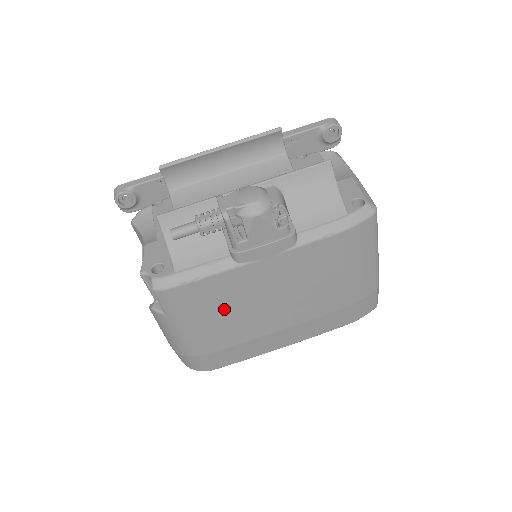
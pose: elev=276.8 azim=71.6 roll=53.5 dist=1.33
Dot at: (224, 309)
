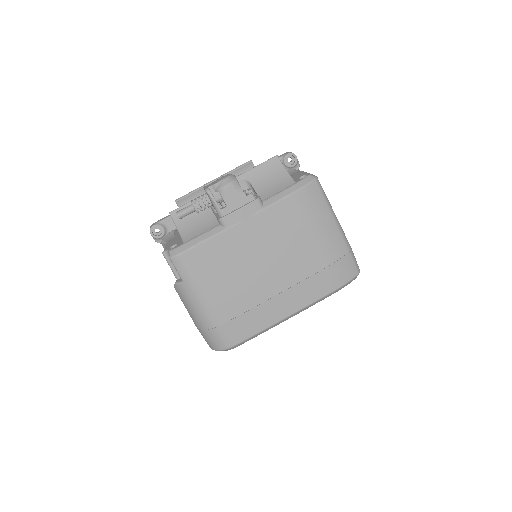
Dot at: (226, 272)
